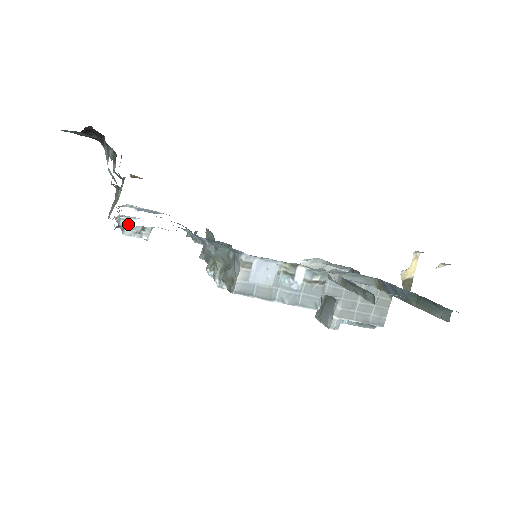
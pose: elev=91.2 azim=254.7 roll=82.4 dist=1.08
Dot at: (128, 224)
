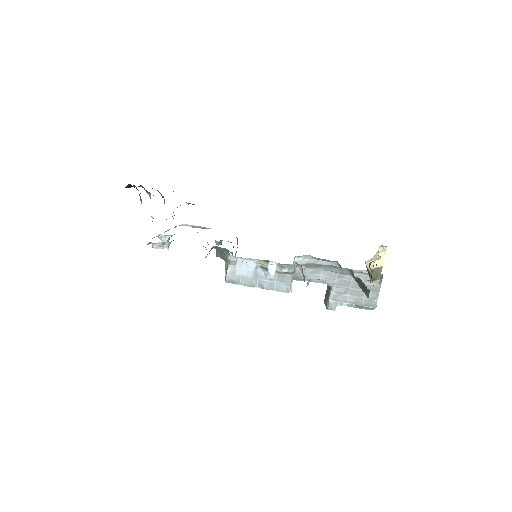
Dot at: (167, 240)
